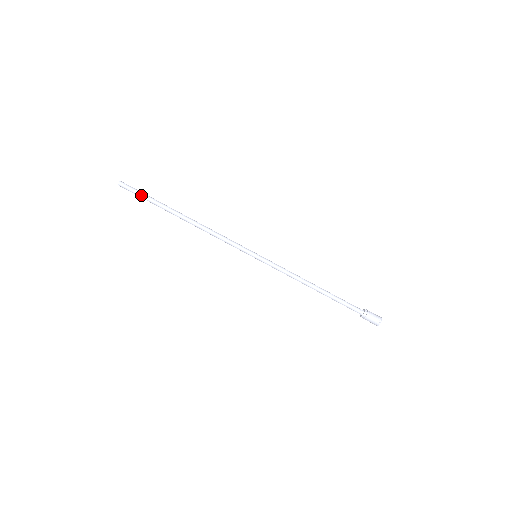
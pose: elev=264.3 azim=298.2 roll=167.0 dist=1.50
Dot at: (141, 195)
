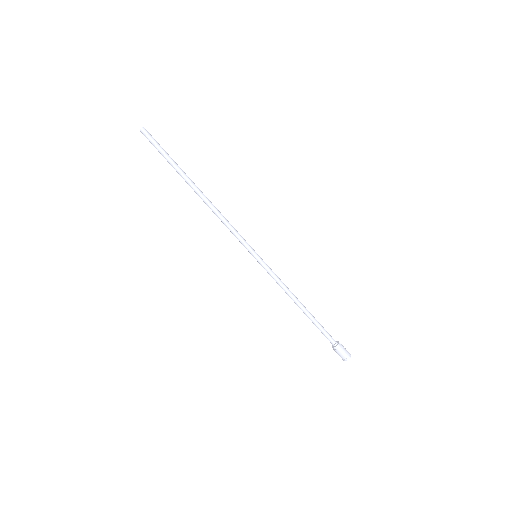
Dot at: (161, 151)
